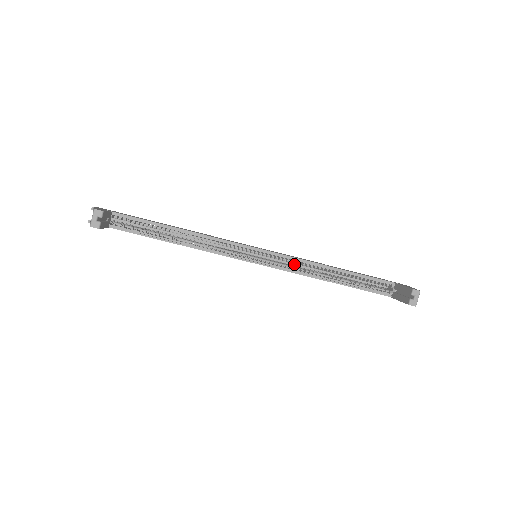
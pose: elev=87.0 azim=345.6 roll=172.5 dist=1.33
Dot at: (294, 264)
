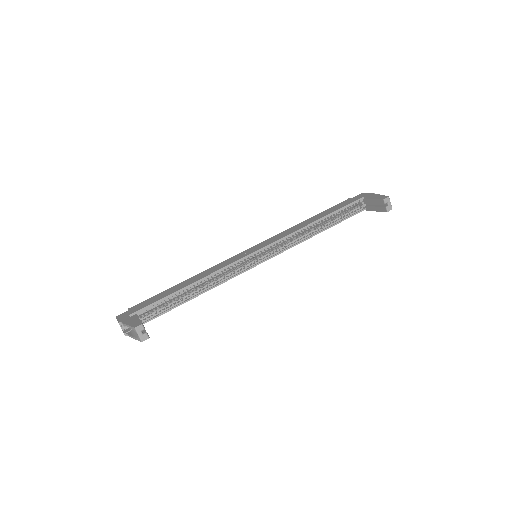
Dot at: occluded
